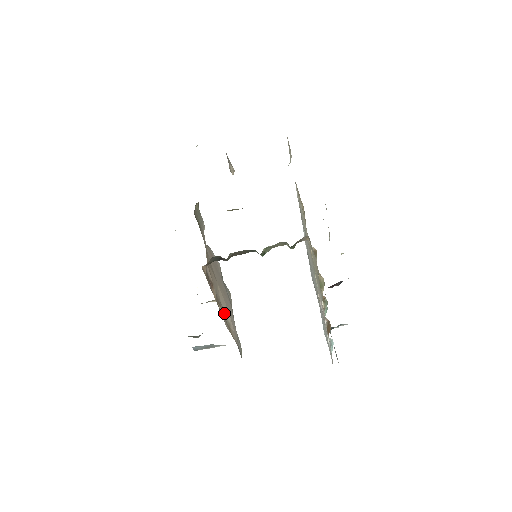
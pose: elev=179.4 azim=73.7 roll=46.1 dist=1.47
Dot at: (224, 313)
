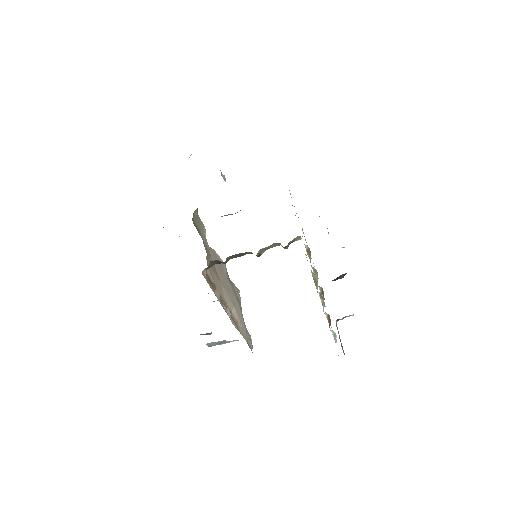
Dot at: (230, 312)
